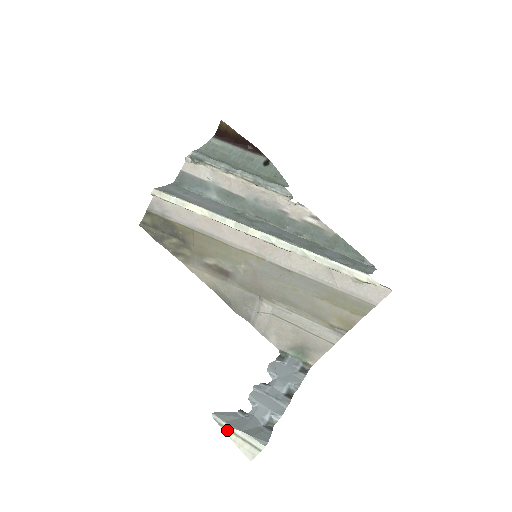
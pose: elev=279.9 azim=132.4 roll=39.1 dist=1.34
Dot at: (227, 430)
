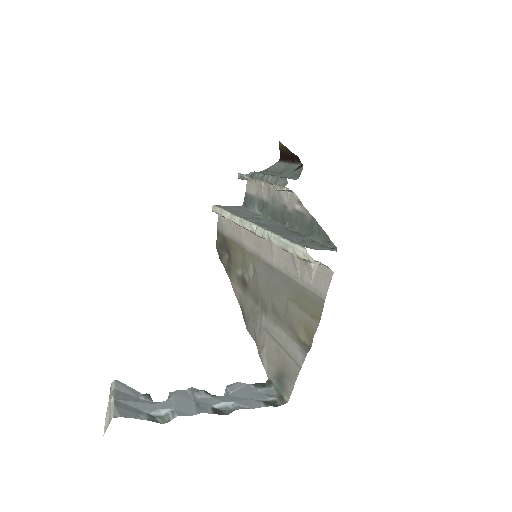
Dot at: (110, 397)
